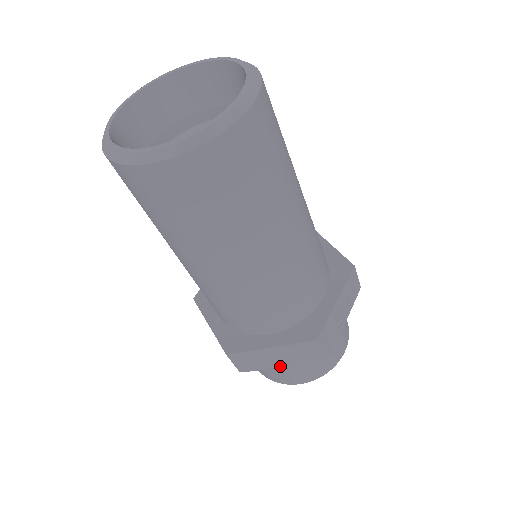
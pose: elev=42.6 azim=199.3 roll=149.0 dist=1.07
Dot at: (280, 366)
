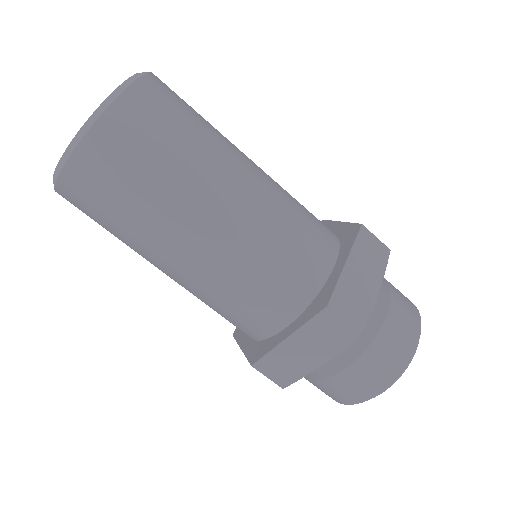
Dot at: (376, 291)
